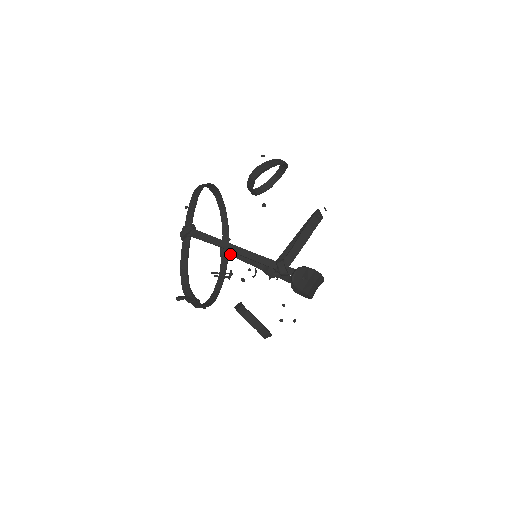
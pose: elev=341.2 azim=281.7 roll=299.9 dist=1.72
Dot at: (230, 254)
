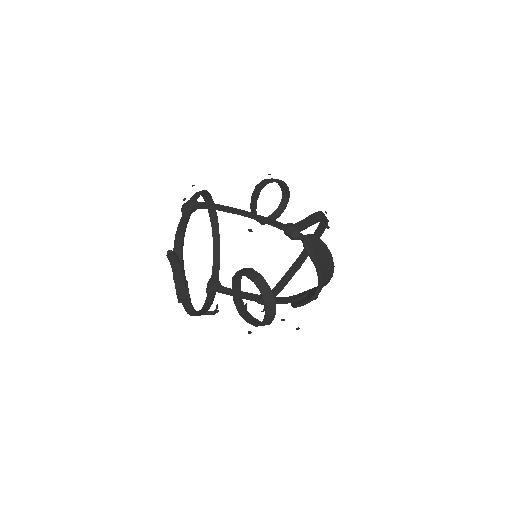
Dot at: (218, 290)
